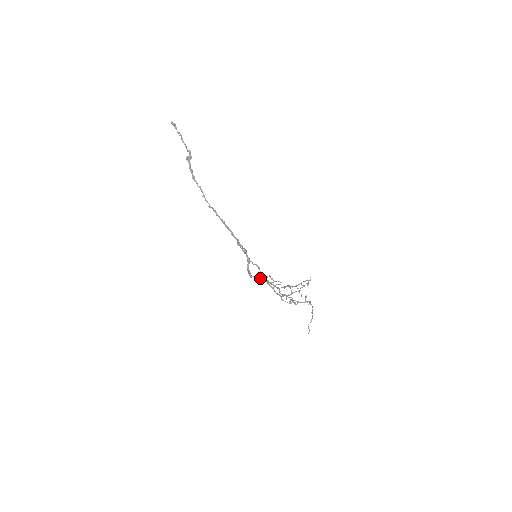
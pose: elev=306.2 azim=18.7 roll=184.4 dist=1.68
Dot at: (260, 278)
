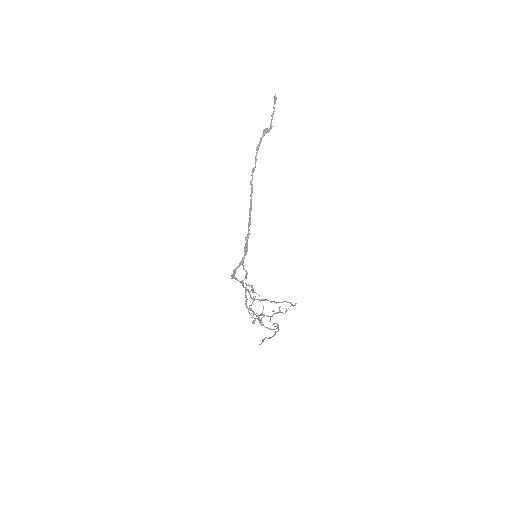
Dot at: (241, 282)
